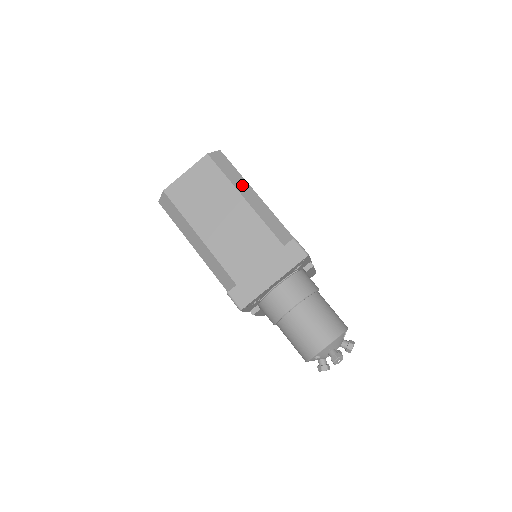
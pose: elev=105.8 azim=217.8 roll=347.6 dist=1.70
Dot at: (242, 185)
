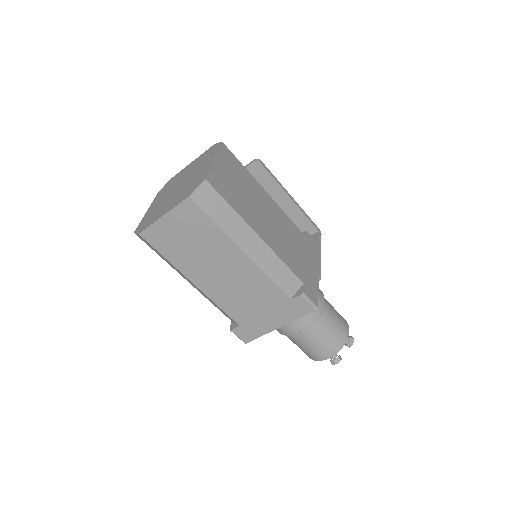
Dot at: (239, 230)
